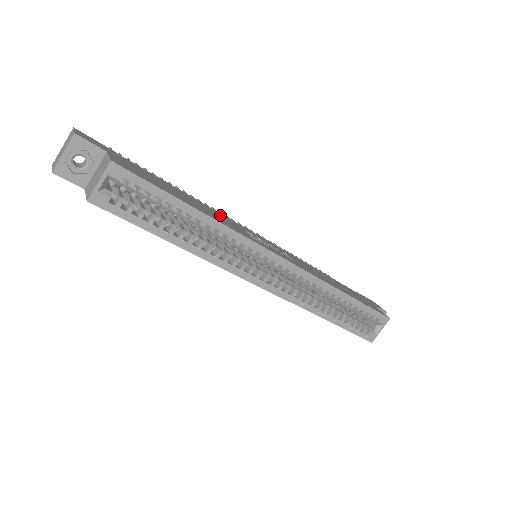
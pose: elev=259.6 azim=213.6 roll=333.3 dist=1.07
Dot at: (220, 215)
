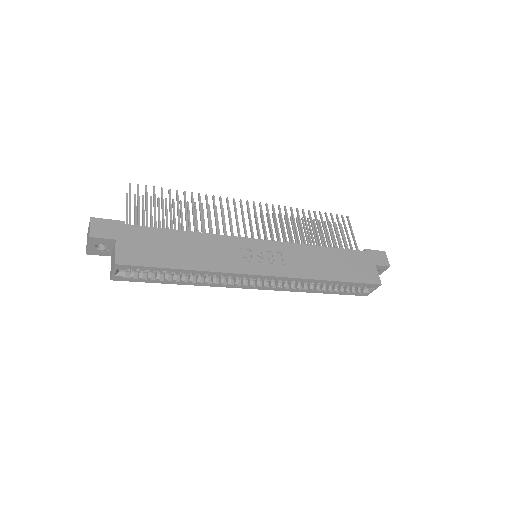
Dot at: (217, 243)
